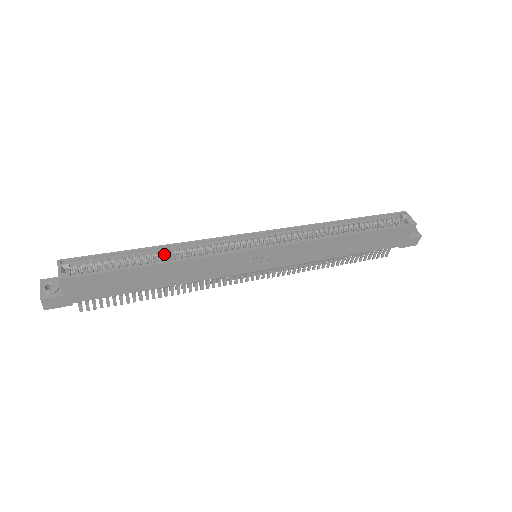
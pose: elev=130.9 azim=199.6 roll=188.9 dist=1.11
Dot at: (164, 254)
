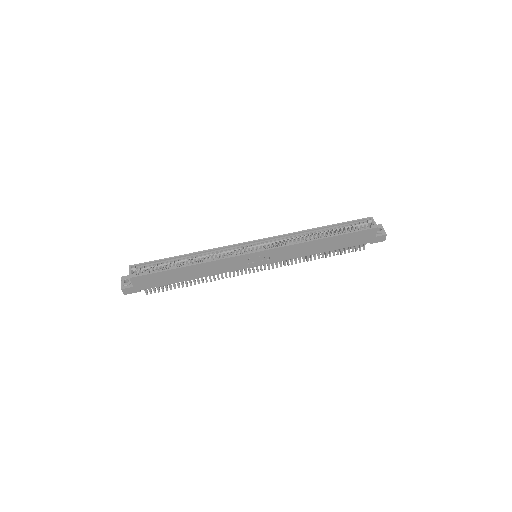
Dot at: (193, 258)
